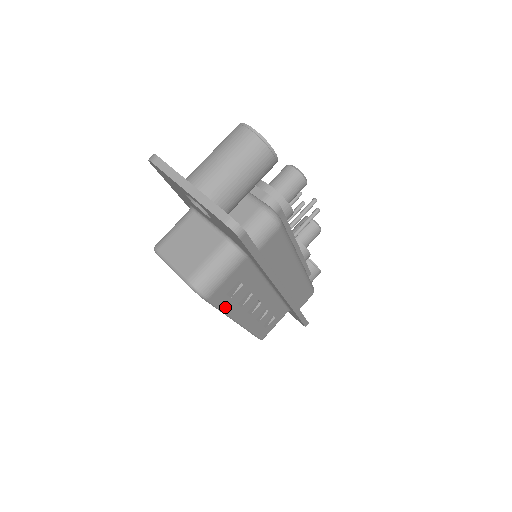
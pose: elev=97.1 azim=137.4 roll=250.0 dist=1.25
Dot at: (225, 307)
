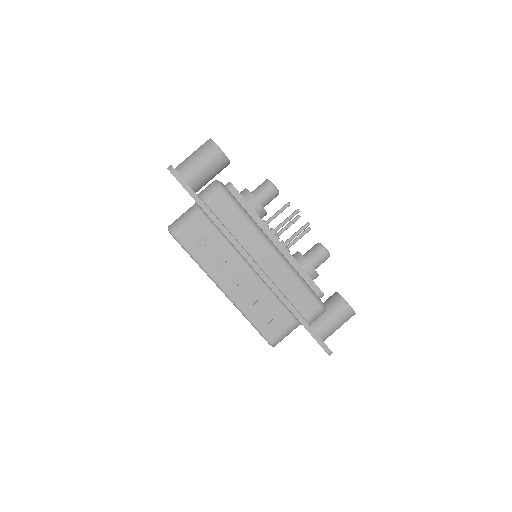
Dot at: (197, 258)
